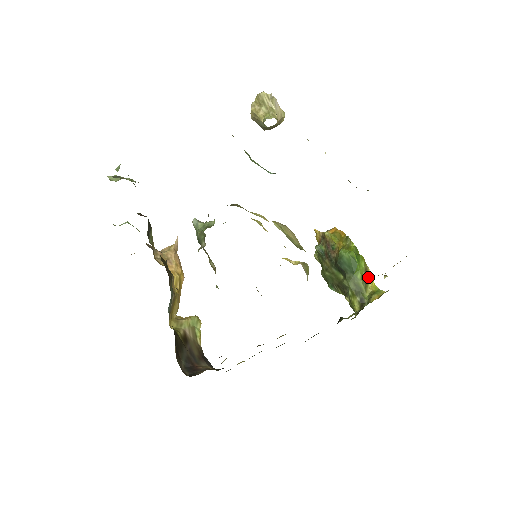
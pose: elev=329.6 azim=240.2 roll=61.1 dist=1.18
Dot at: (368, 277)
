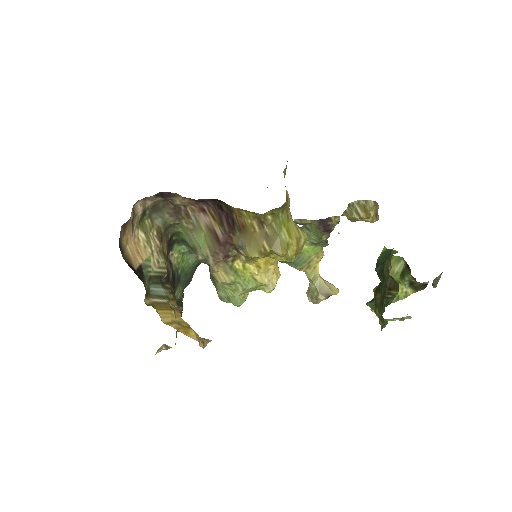
Dot at: occluded
